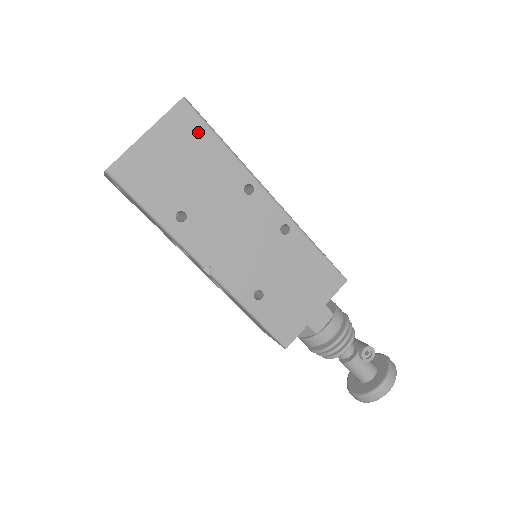
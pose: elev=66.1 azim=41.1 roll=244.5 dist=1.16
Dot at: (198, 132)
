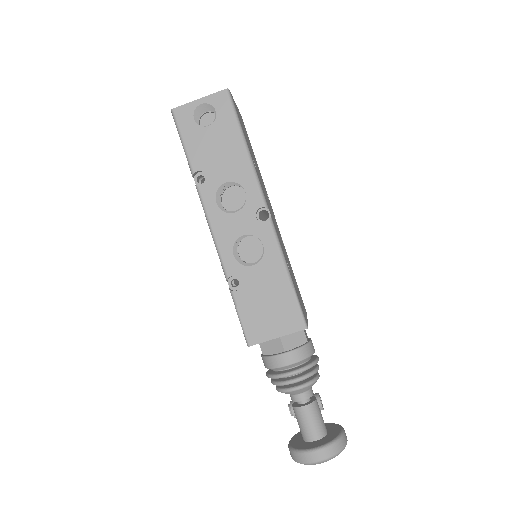
Dot at: occluded
